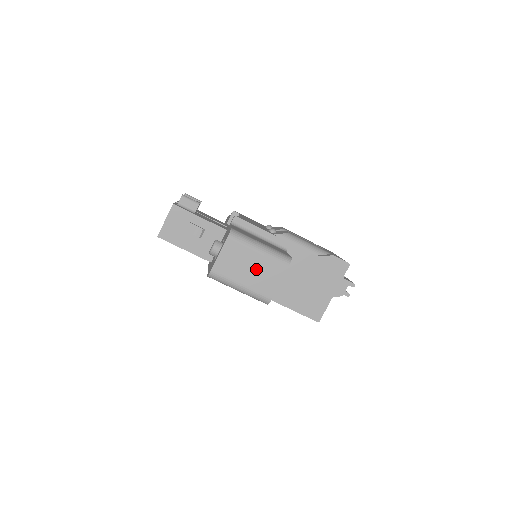
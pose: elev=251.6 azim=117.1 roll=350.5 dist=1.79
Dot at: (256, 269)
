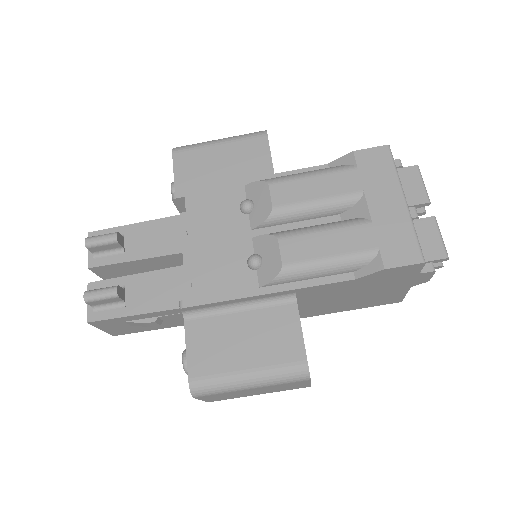
Dot at: (264, 390)
